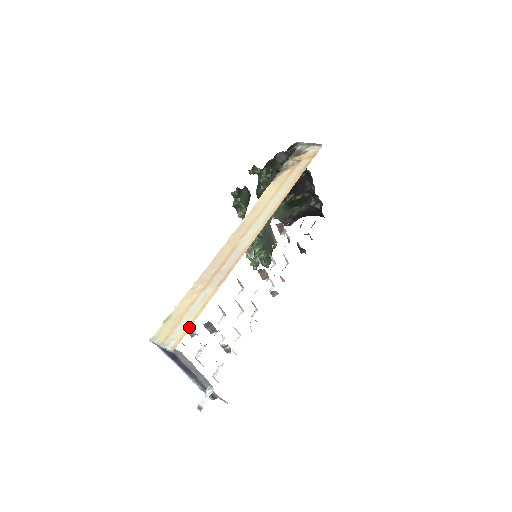
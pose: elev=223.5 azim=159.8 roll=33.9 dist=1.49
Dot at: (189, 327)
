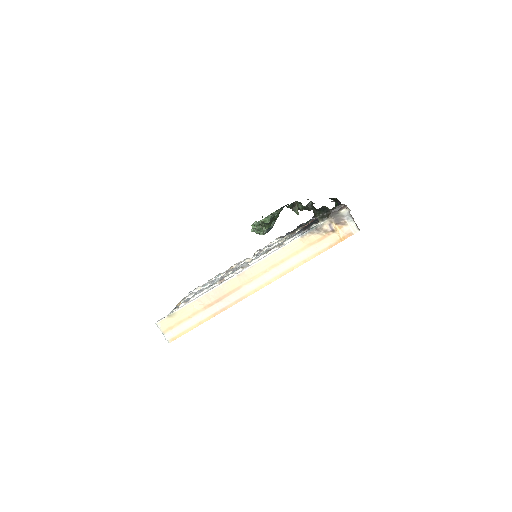
Dot at: (184, 333)
